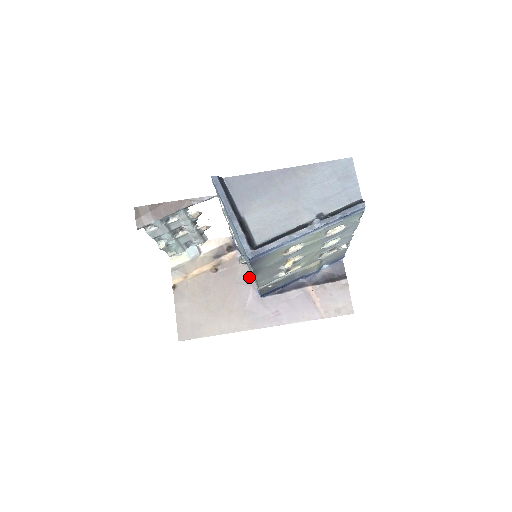
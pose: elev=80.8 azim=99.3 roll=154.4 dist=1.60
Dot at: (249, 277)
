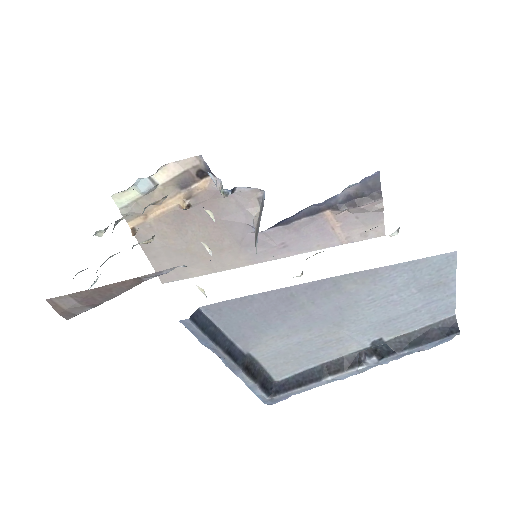
Dot at: (239, 210)
